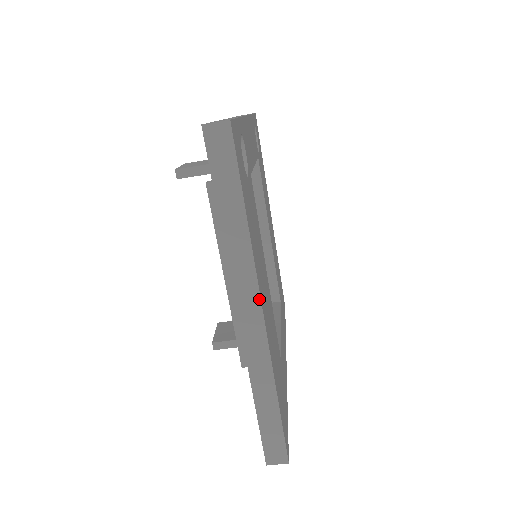
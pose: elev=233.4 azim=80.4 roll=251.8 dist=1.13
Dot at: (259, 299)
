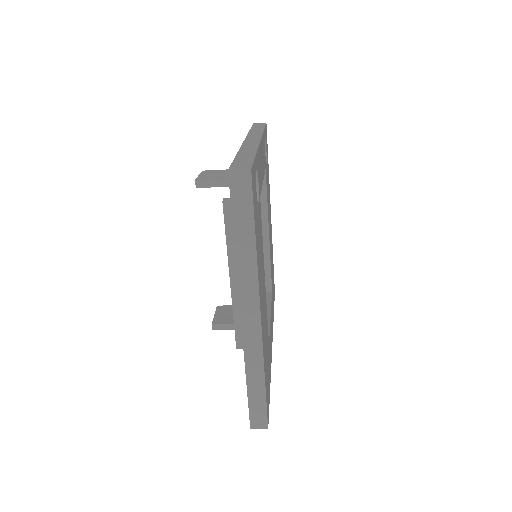
Dot at: (259, 305)
